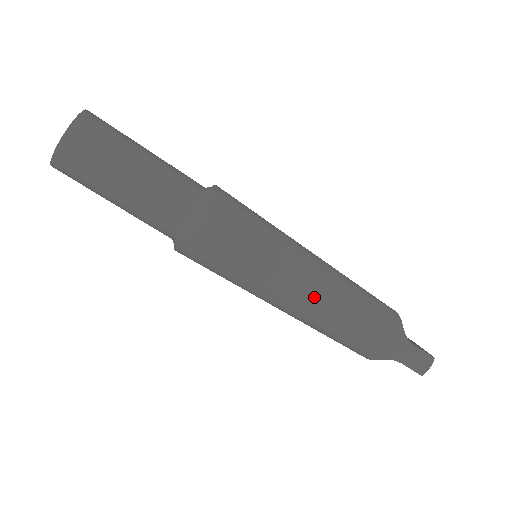
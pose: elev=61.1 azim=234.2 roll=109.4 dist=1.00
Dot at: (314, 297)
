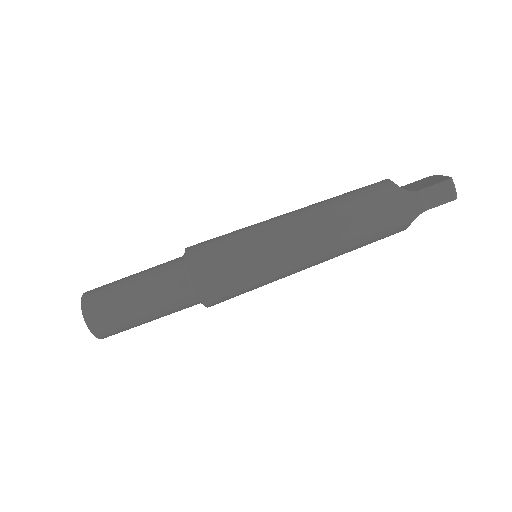
Dot at: (312, 244)
